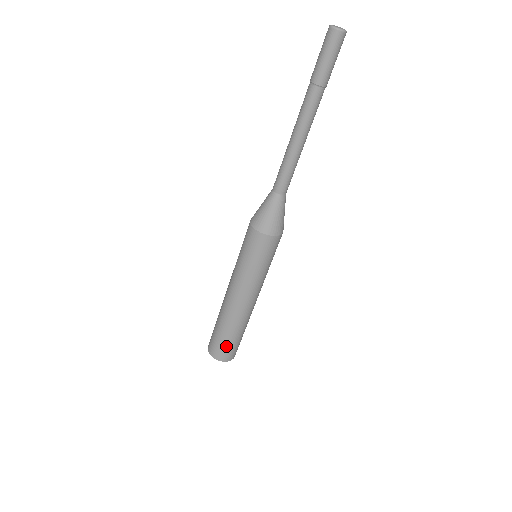
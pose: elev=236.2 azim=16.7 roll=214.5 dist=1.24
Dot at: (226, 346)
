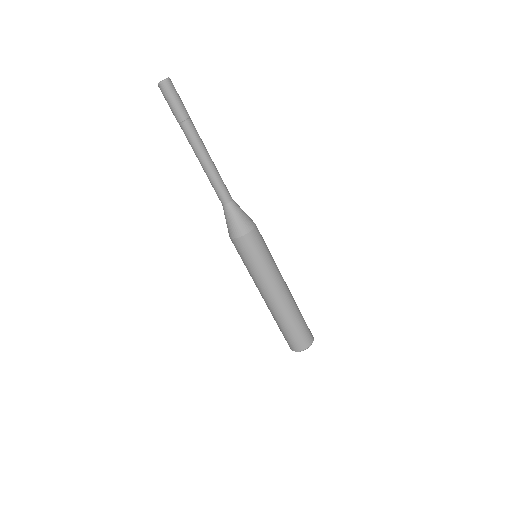
Dot at: (303, 331)
